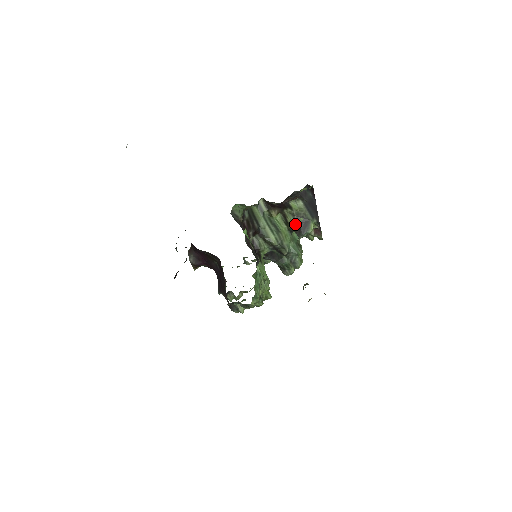
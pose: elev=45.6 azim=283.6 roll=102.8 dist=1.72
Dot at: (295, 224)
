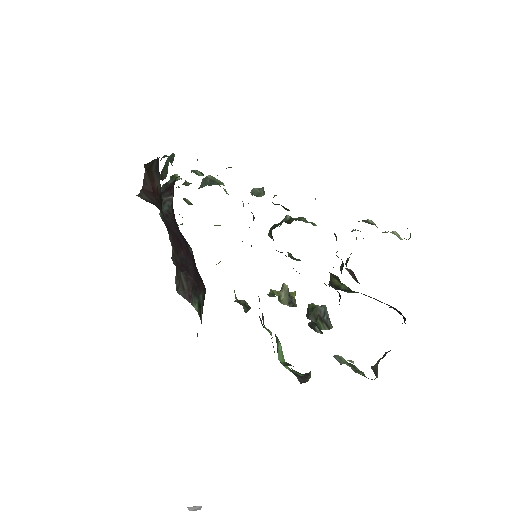
Dot at: occluded
